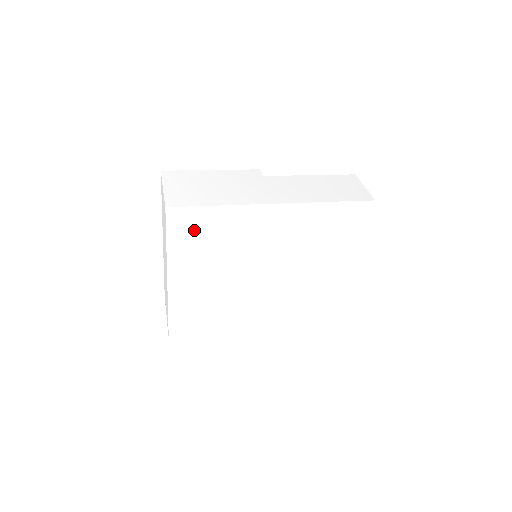
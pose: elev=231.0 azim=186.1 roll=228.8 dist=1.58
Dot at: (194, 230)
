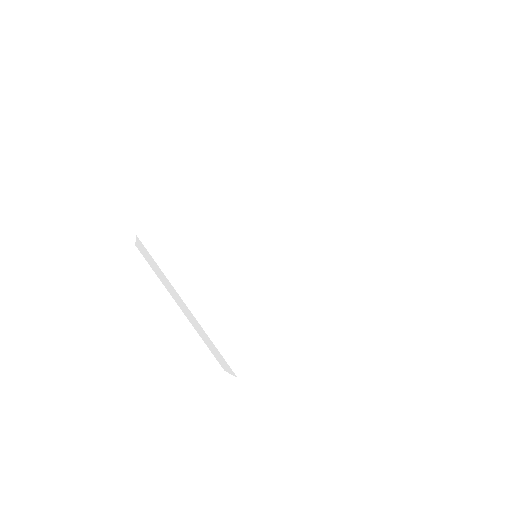
Dot at: (173, 243)
